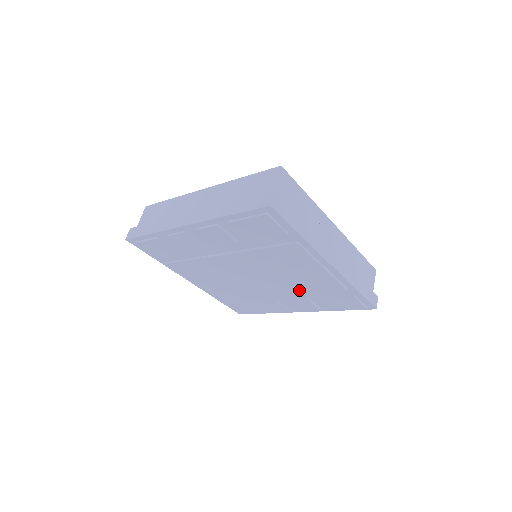
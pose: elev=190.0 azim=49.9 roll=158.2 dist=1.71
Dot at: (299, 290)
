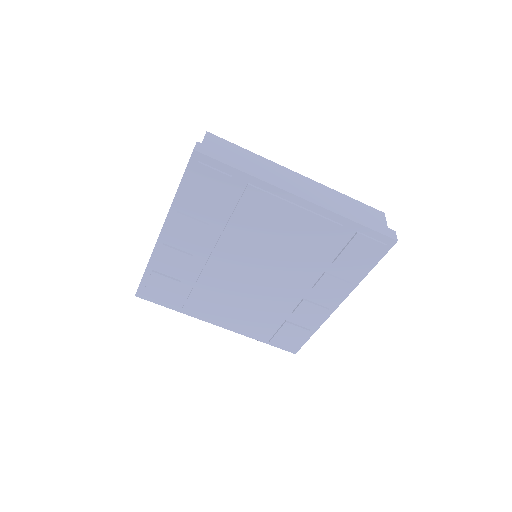
Dot at: (307, 262)
